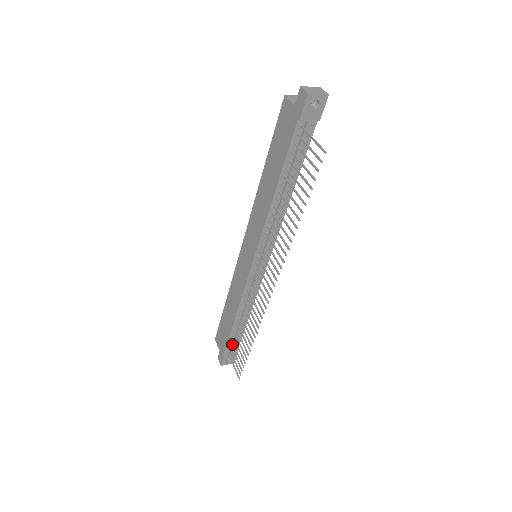
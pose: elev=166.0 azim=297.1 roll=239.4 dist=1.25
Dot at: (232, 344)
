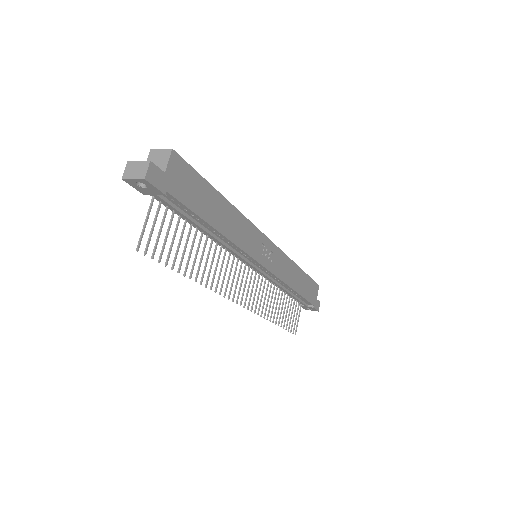
Dot at: occluded
